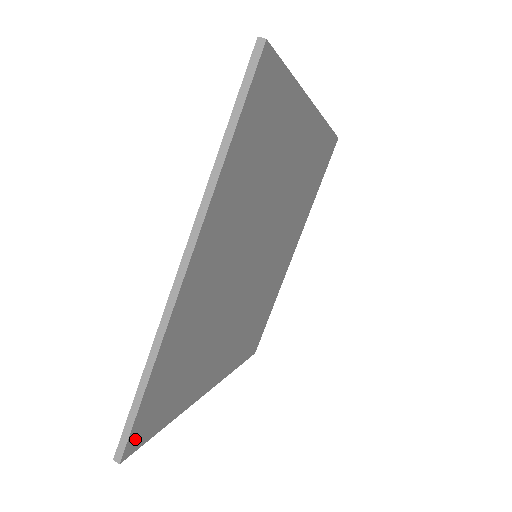
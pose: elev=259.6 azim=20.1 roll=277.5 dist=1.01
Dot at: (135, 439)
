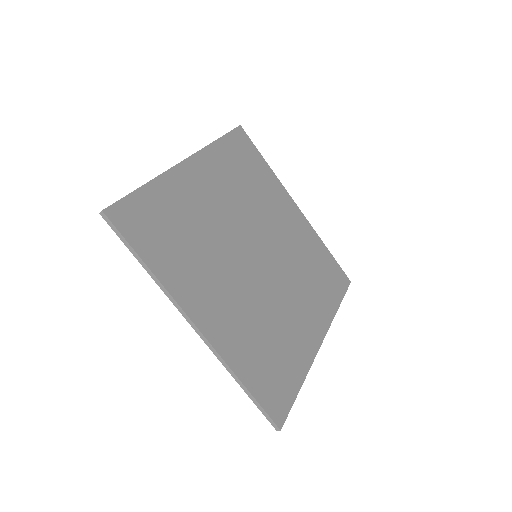
Dot at: (277, 413)
